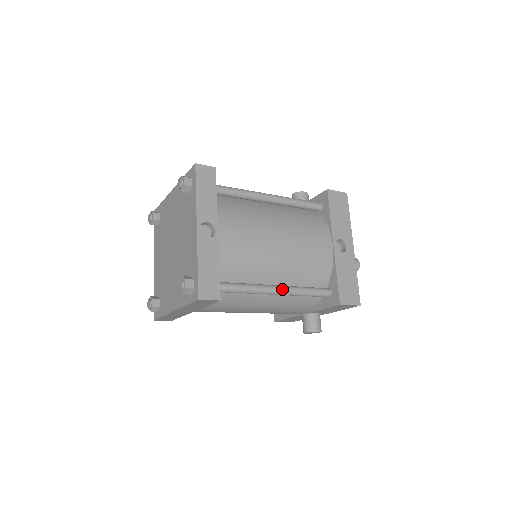
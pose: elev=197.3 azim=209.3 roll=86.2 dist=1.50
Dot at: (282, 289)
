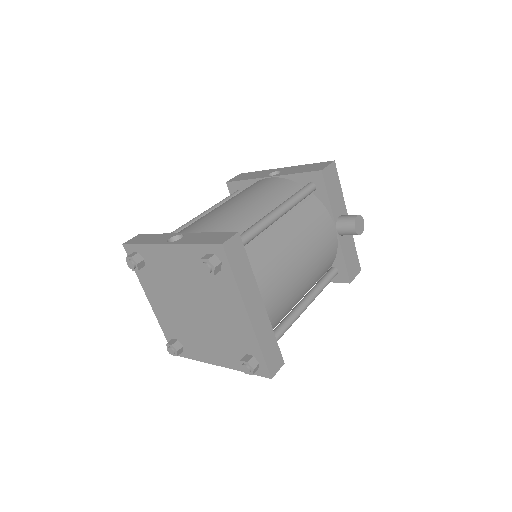
Dot at: (277, 208)
